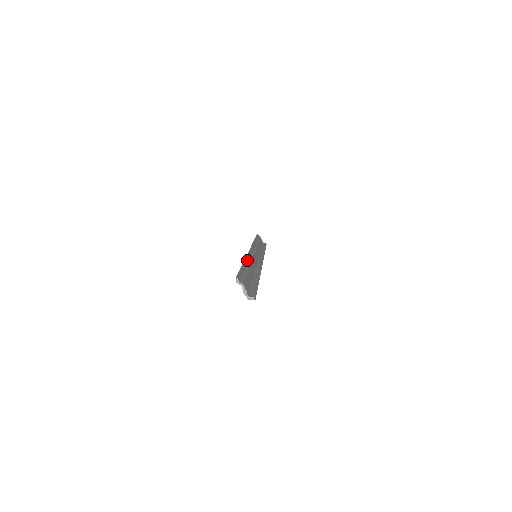
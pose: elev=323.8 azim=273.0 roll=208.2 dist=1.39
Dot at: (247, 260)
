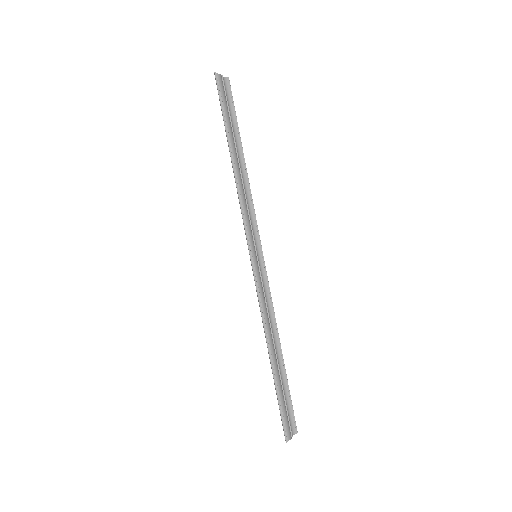
Dot at: (269, 343)
